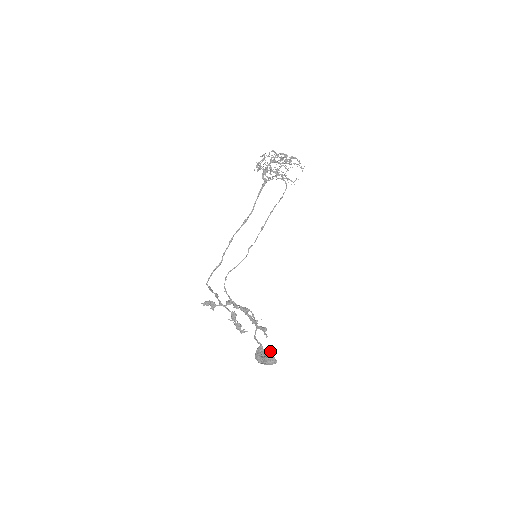
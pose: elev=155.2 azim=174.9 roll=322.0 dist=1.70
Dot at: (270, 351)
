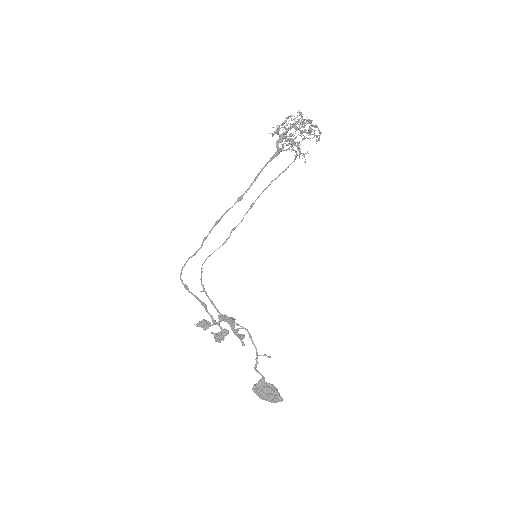
Dot at: occluded
